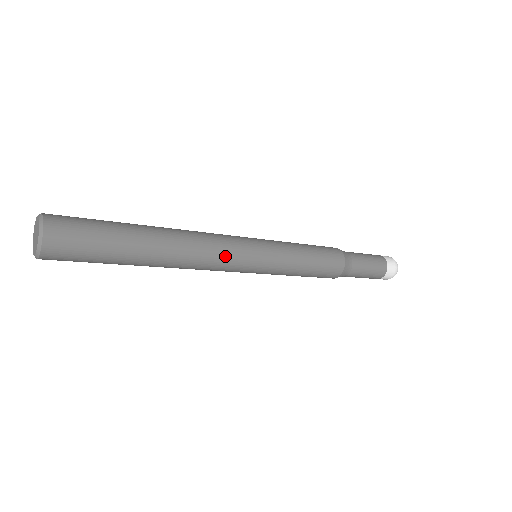
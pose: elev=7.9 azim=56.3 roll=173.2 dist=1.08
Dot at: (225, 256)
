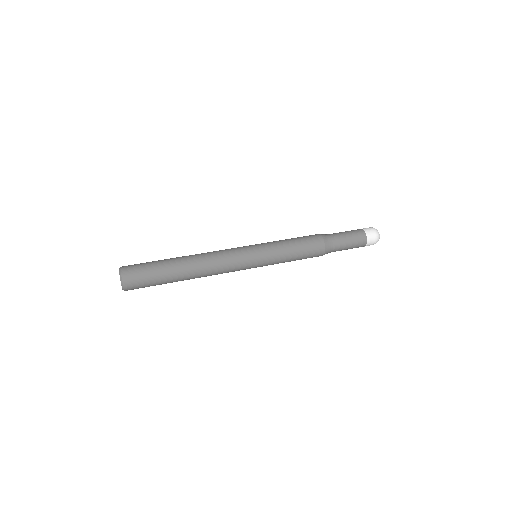
Dot at: occluded
